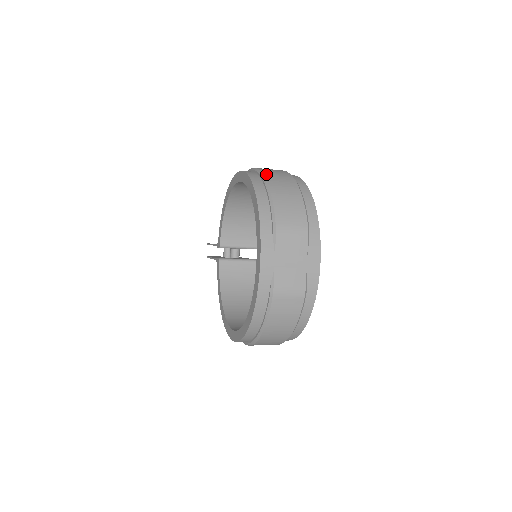
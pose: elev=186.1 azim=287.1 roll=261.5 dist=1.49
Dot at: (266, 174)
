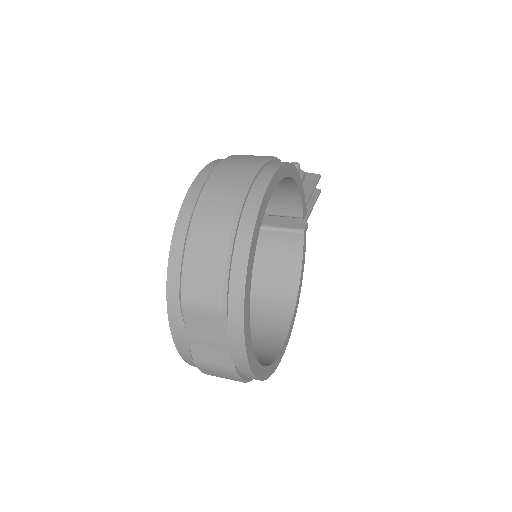
Dot at: (200, 205)
